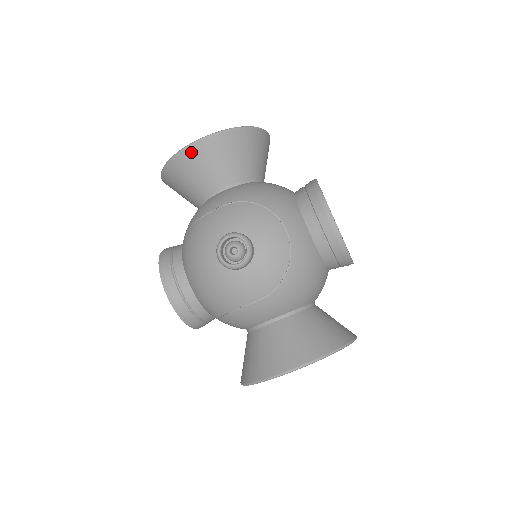
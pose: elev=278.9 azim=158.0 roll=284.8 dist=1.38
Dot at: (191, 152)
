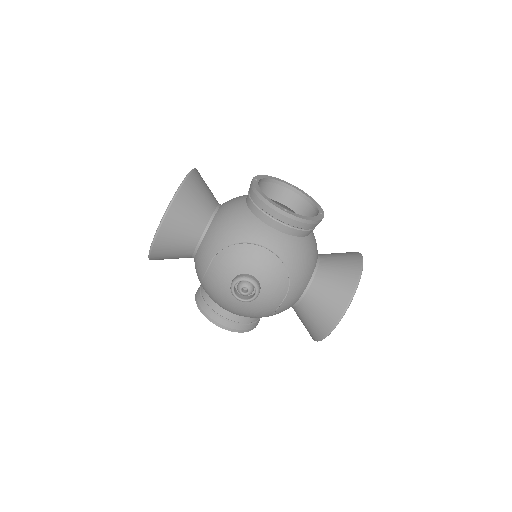
Dot at: (159, 242)
